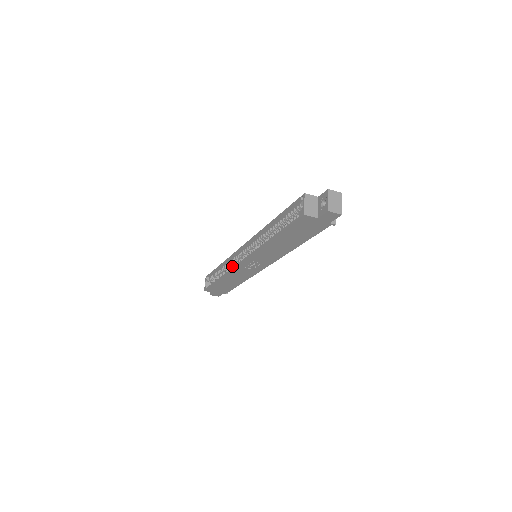
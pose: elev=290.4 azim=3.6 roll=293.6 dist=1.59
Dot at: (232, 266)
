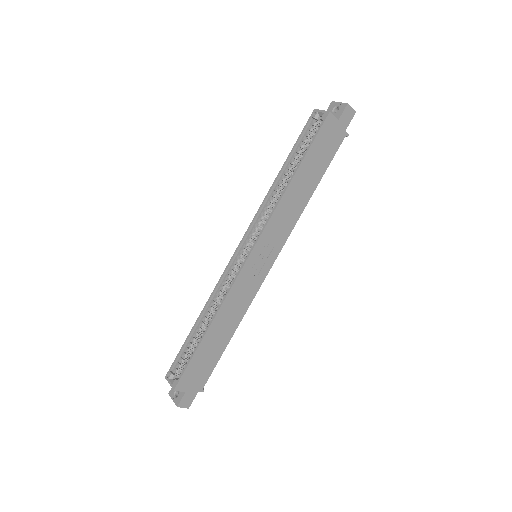
Dot at: (227, 289)
